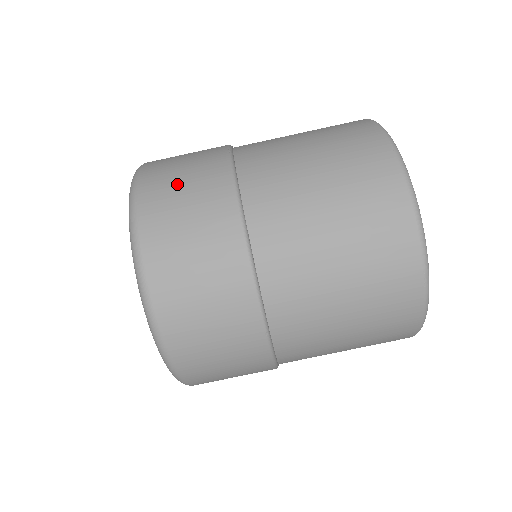
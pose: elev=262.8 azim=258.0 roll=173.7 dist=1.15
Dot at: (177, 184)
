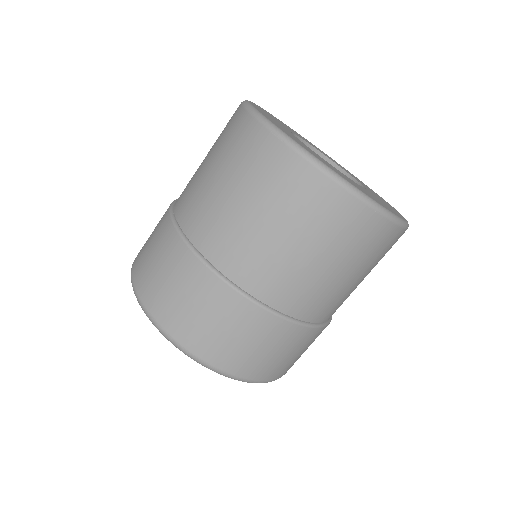
Dot at: occluded
